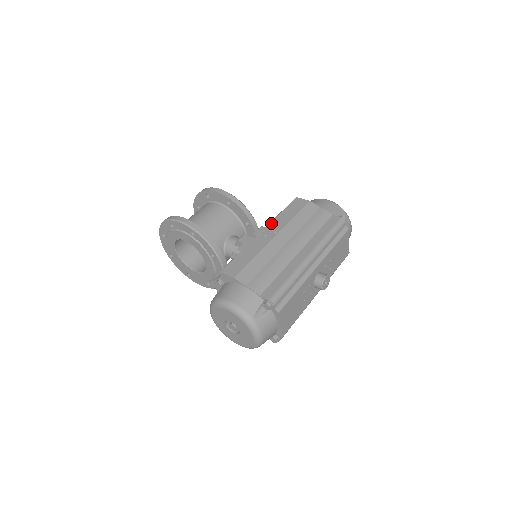
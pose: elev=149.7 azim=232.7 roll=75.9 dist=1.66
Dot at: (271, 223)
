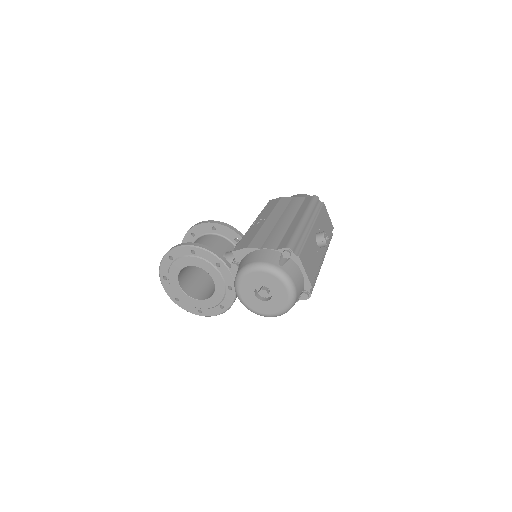
Dot at: (258, 217)
